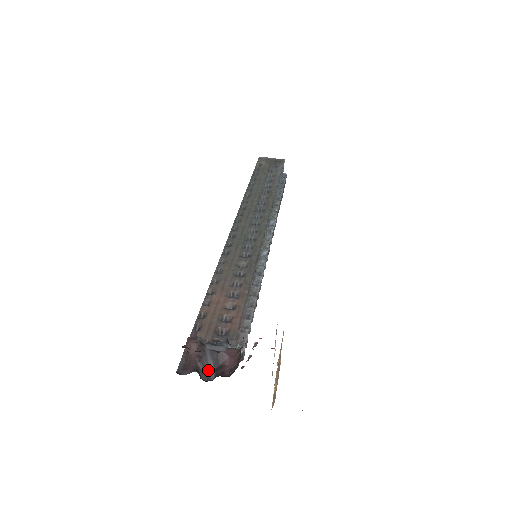
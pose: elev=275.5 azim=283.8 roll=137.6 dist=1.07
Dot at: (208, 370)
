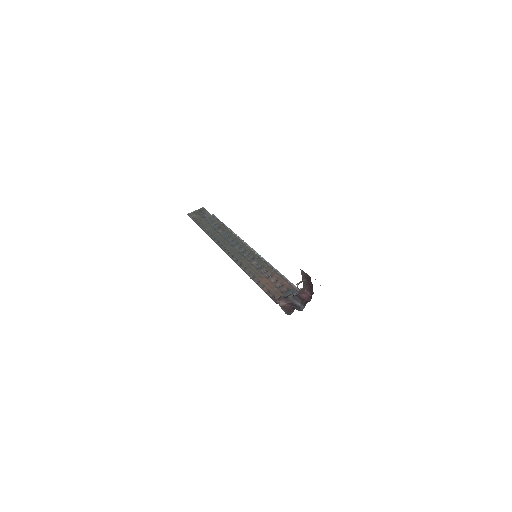
Dot at: (298, 306)
